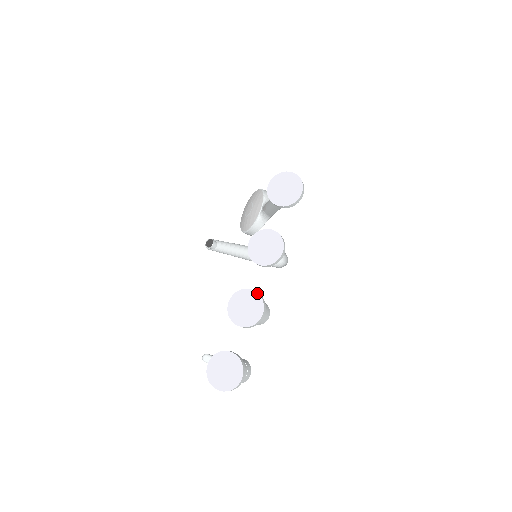
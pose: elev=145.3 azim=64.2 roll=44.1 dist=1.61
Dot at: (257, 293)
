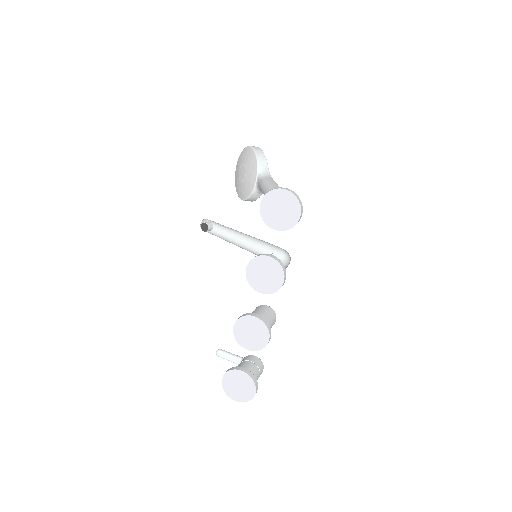
Dot at: (261, 321)
